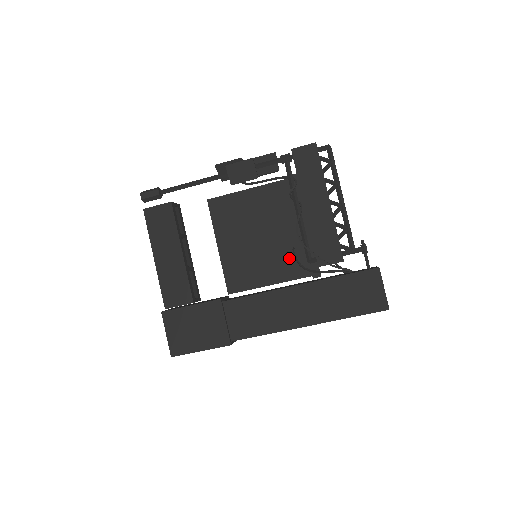
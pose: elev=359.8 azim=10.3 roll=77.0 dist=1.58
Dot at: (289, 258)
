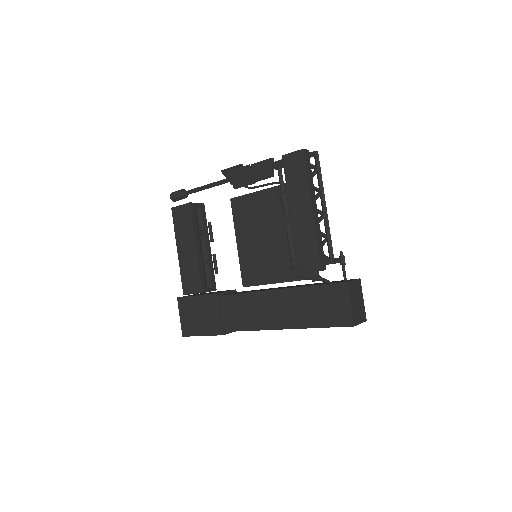
Dot at: occluded
